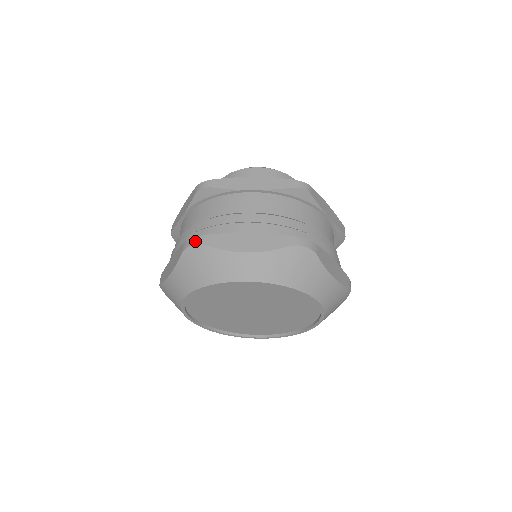
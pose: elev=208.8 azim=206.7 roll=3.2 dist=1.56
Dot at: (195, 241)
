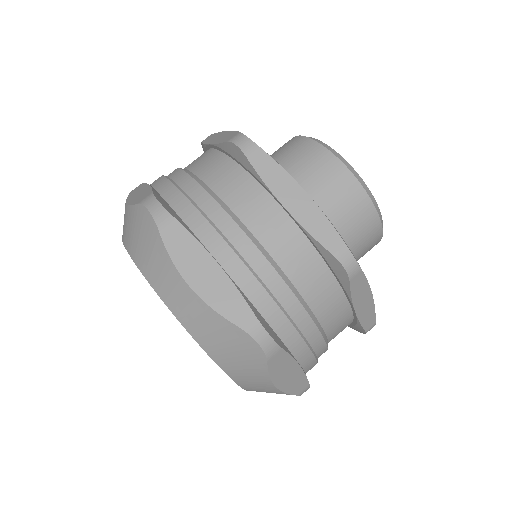
Dot at: (155, 209)
